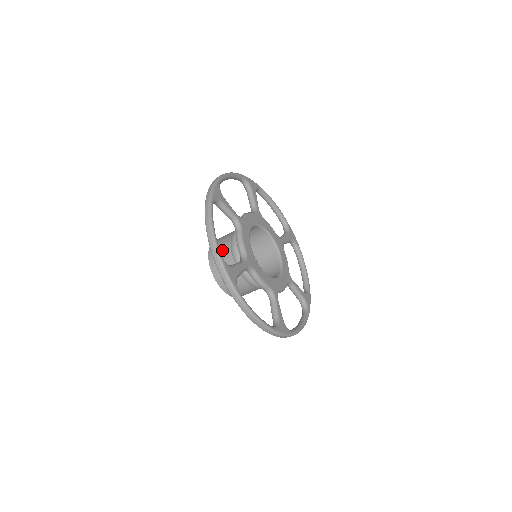
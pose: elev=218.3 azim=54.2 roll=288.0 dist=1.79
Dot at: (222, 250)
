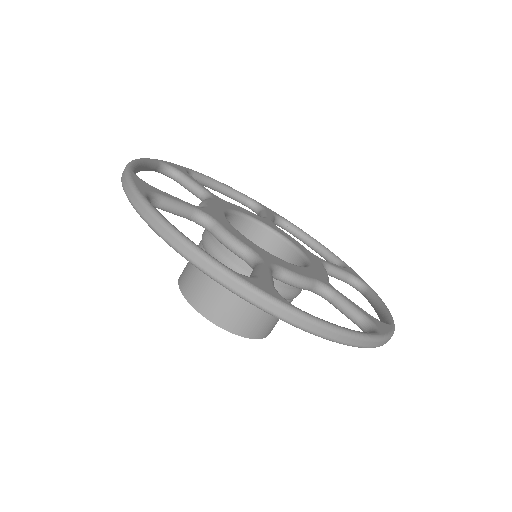
Dot at: (205, 277)
